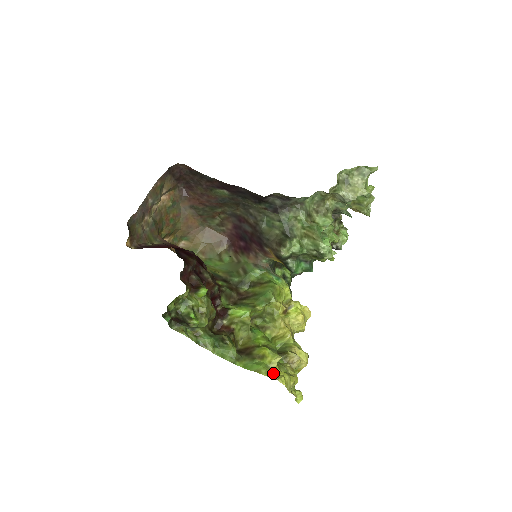
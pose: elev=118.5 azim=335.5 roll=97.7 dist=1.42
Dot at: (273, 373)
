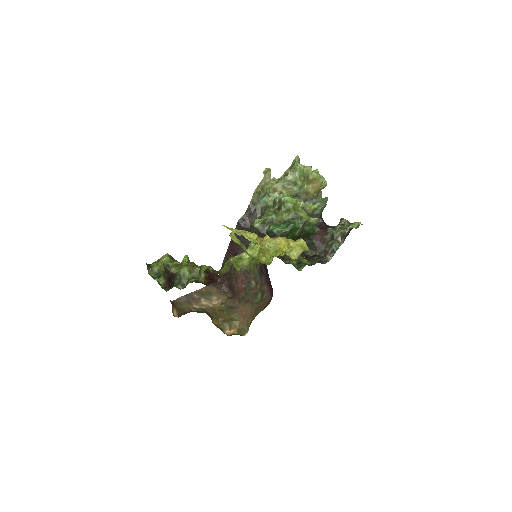
Dot at: occluded
